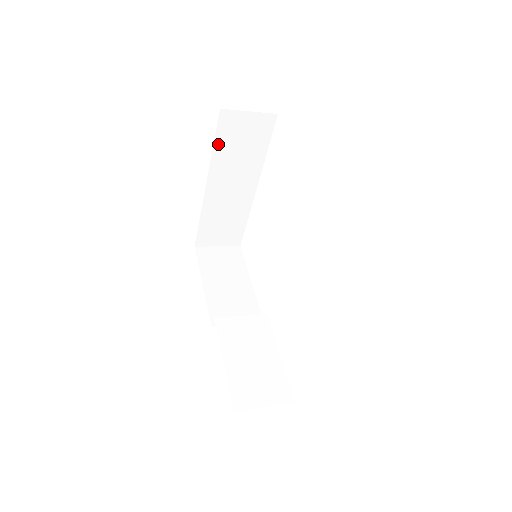
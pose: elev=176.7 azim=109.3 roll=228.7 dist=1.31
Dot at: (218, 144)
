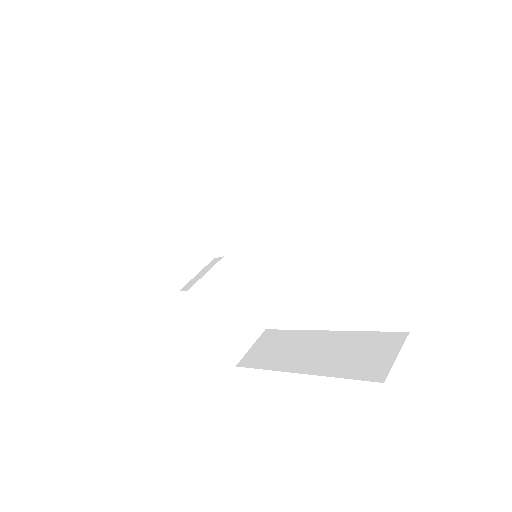
Dot at: occluded
